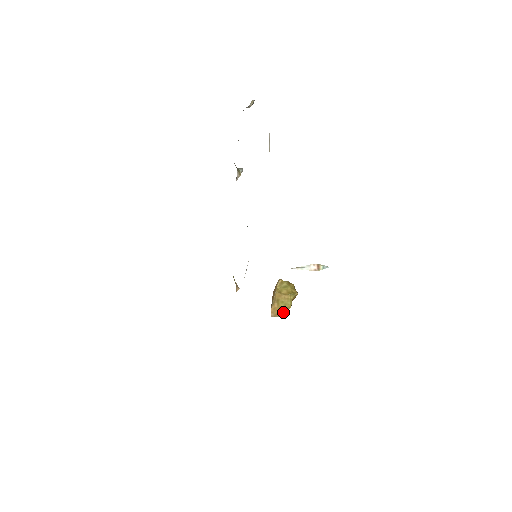
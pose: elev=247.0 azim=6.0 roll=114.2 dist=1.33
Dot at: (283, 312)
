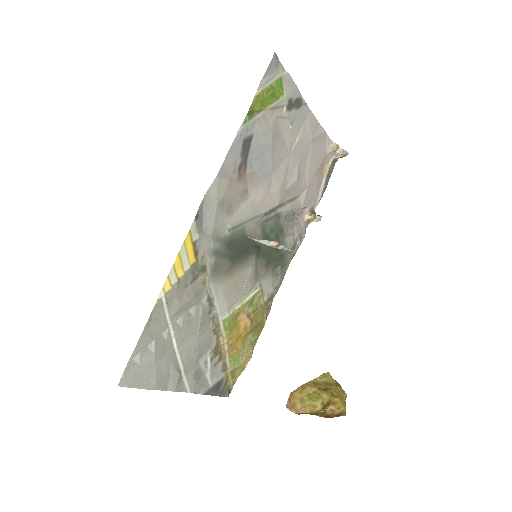
Dot at: (303, 409)
